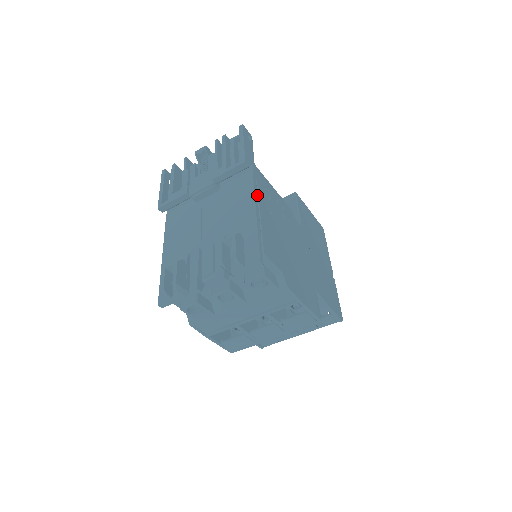
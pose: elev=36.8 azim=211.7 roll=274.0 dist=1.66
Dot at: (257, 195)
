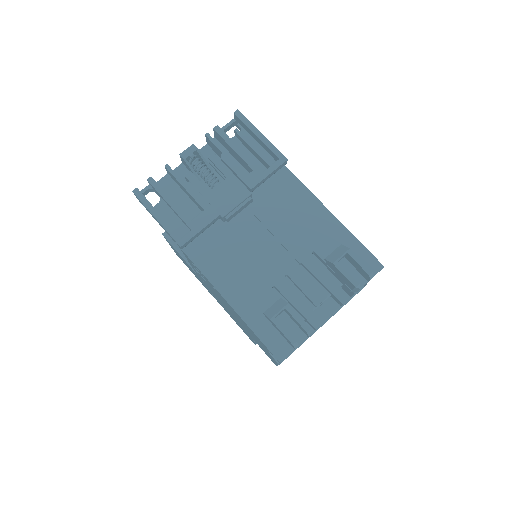
Dot at: occluded
